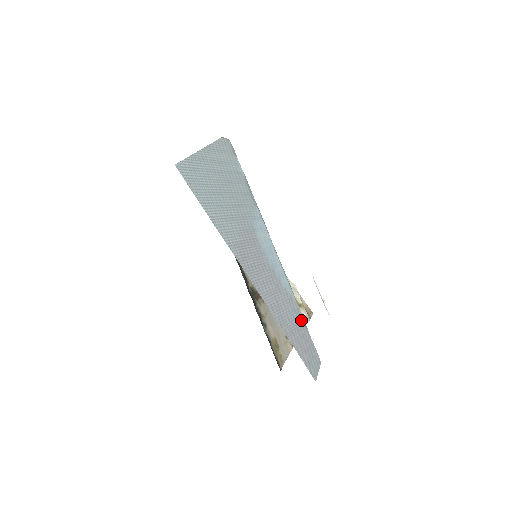
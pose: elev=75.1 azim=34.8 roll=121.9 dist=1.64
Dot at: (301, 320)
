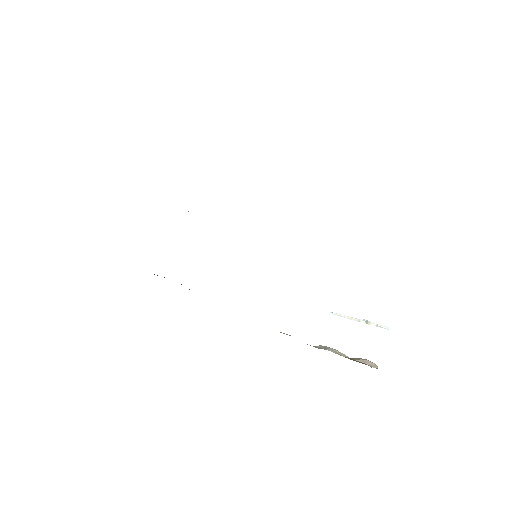
Dot at: occluded
